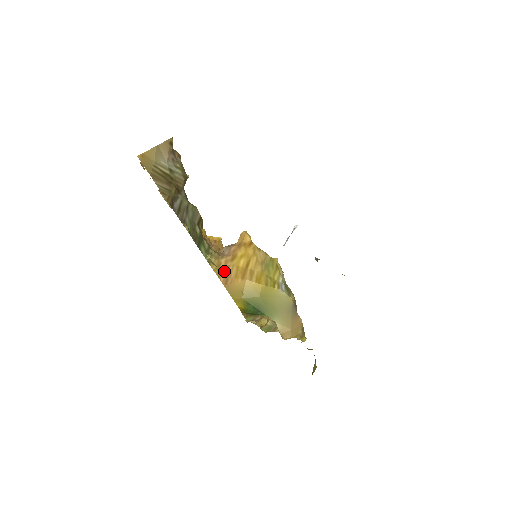
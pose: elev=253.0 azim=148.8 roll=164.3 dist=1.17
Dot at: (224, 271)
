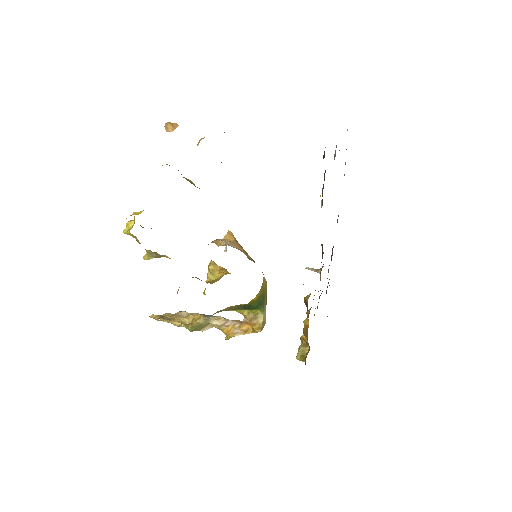
Dot at: occluded
